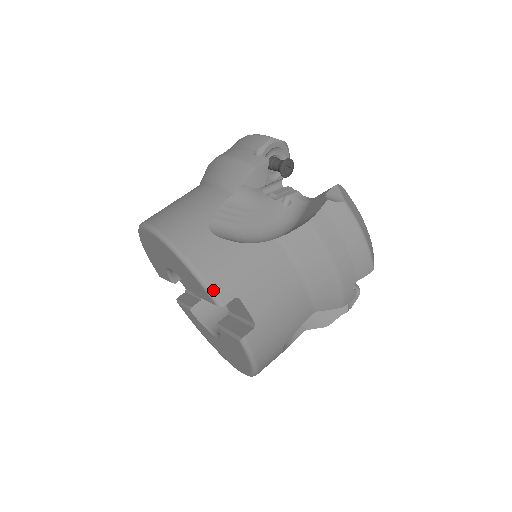
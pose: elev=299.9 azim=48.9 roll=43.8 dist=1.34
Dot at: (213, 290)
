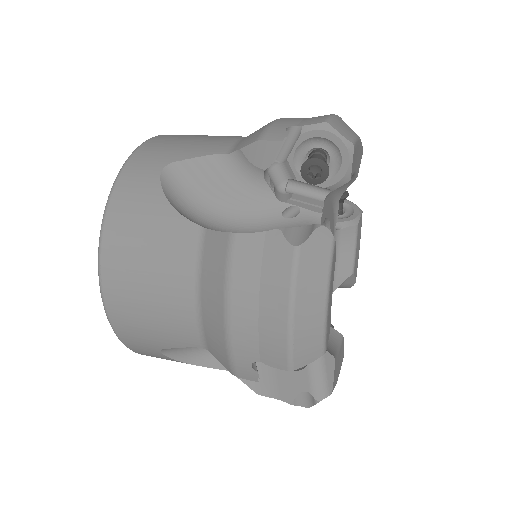
Dot at: occluded
